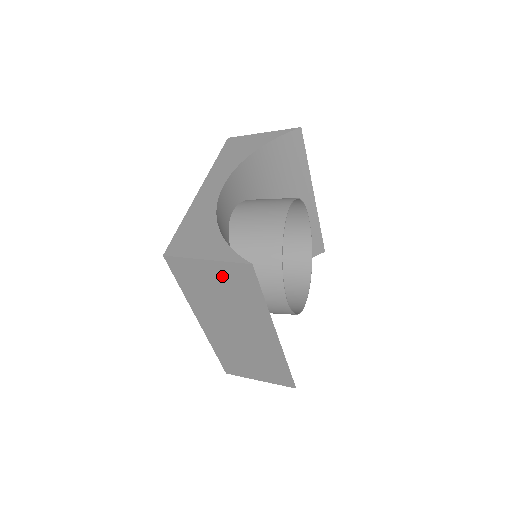
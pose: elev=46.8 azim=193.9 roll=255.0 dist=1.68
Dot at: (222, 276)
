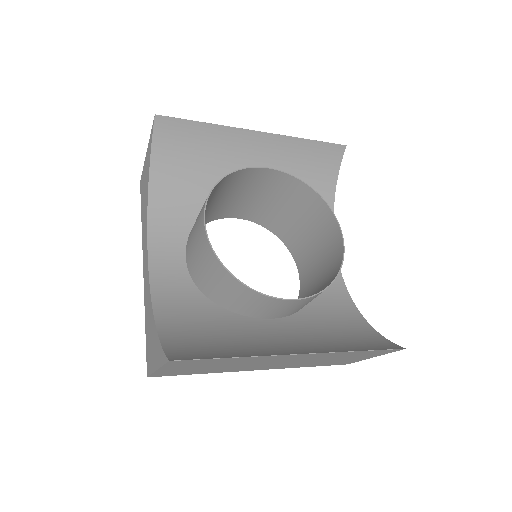
Dot at: (185, 367)
